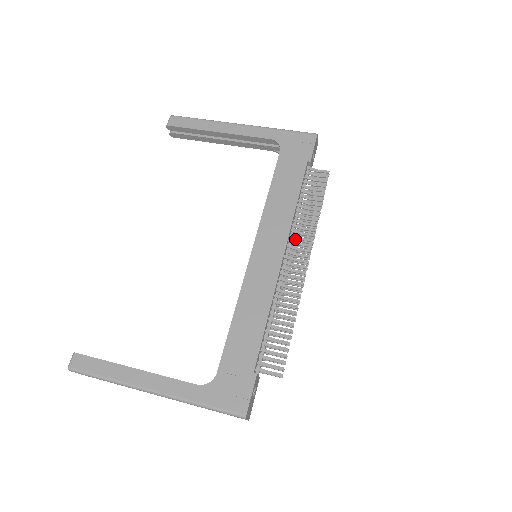
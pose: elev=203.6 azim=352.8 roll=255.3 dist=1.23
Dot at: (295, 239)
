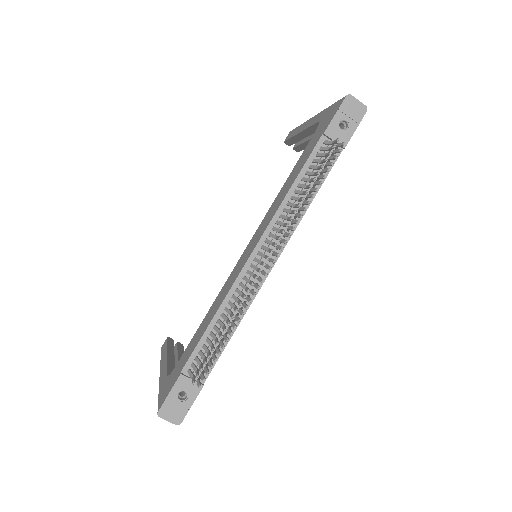
Dot at: occluded
